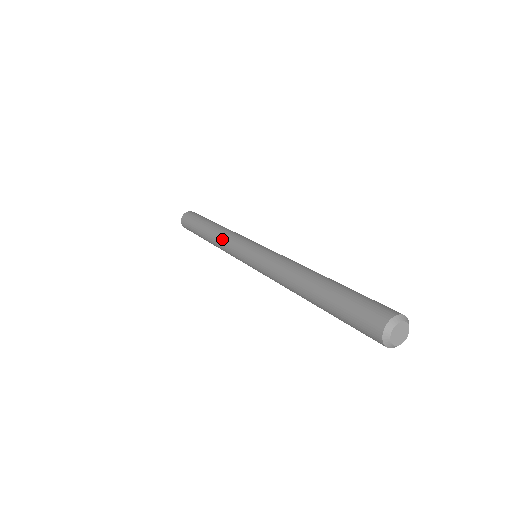
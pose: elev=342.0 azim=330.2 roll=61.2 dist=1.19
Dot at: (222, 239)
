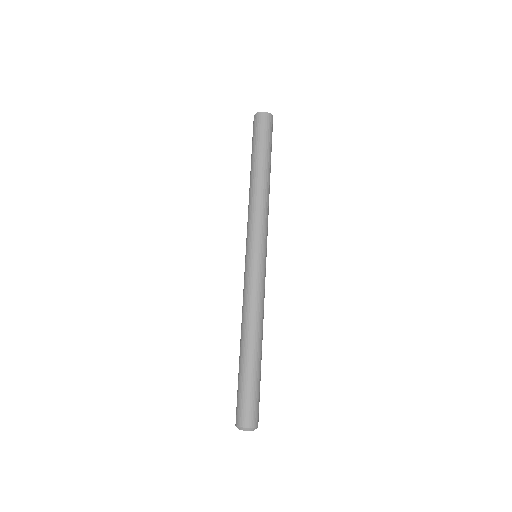
Dot at: (251, 208)
